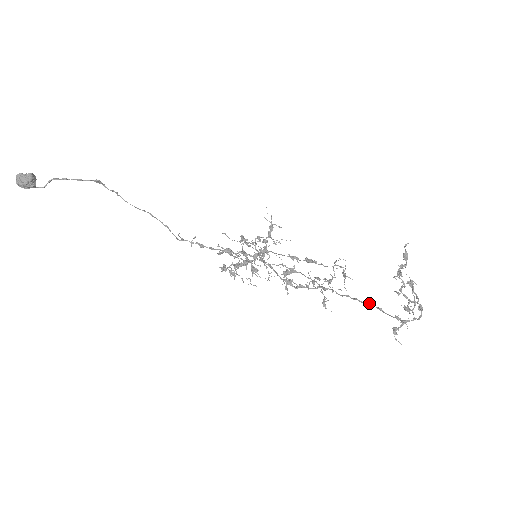
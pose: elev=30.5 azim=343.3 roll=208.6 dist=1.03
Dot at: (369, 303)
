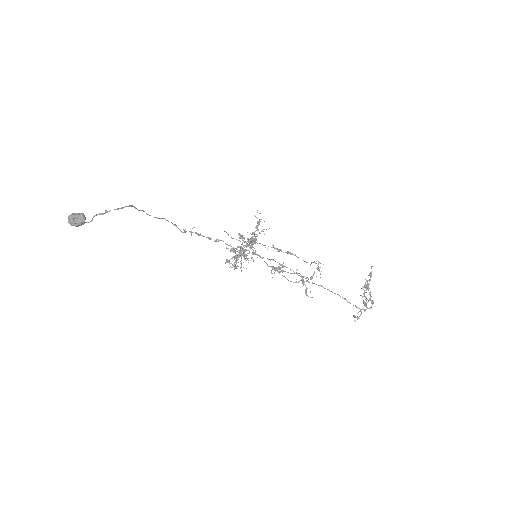
Dot at: (337, 294)
